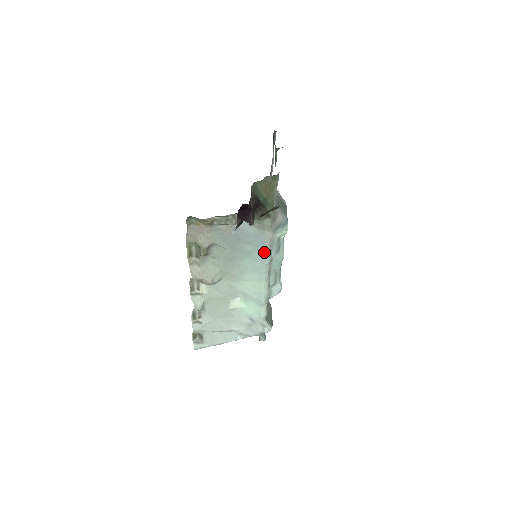
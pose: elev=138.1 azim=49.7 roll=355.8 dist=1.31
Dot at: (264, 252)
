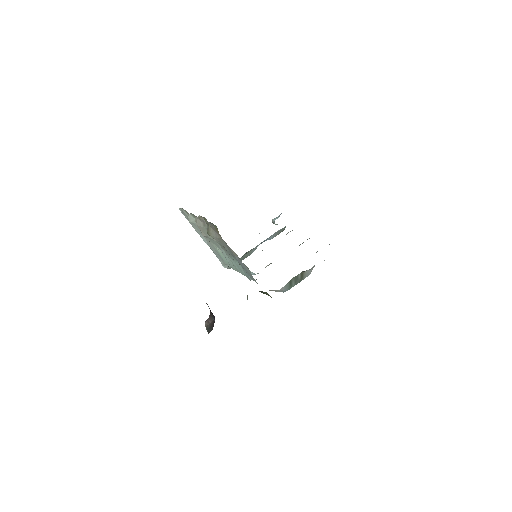
Dot at: (249, 277)
